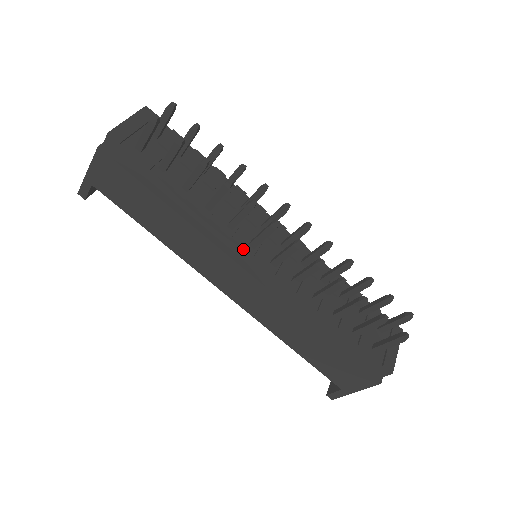
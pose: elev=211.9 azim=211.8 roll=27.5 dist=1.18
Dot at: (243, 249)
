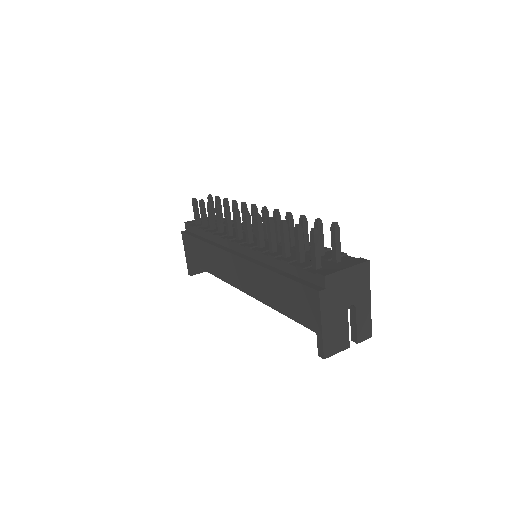
Dot at: (230, 241)
